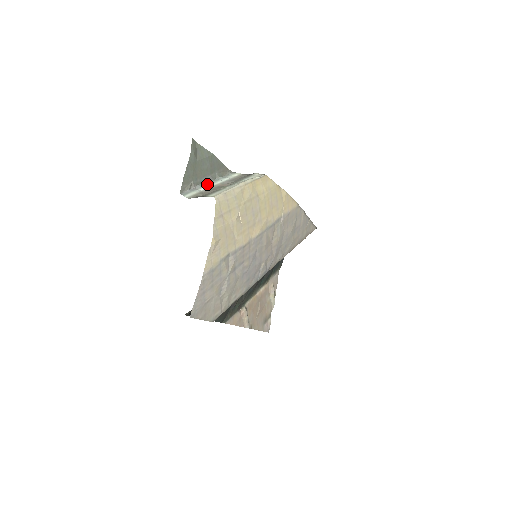
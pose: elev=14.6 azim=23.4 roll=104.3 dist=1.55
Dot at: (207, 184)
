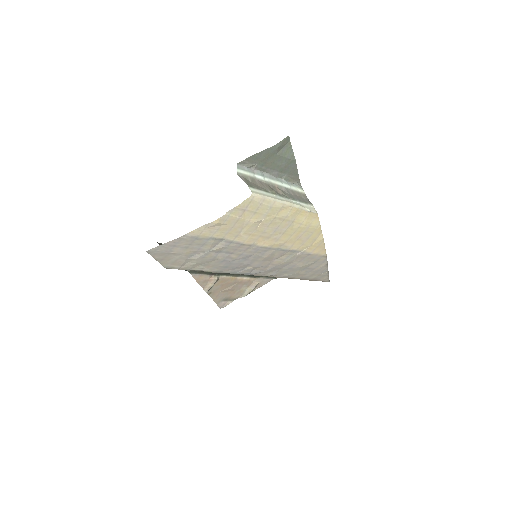
Dot at: (267, 176)
